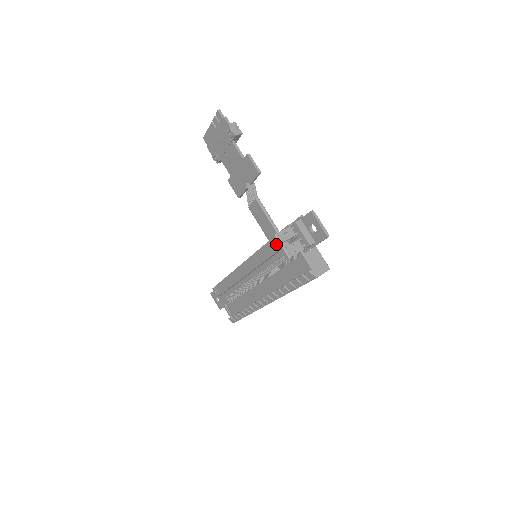
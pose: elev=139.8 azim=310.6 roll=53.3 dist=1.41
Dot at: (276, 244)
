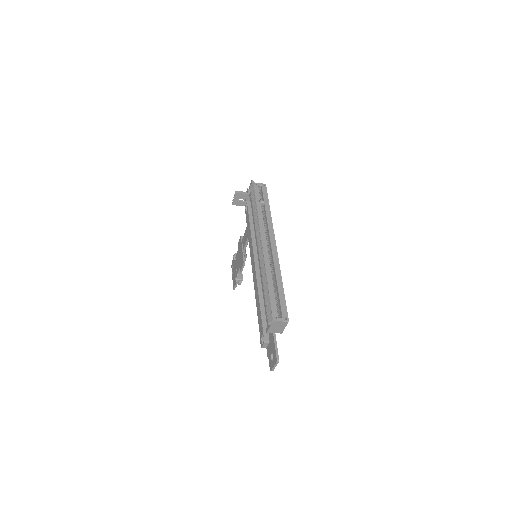
Dot at: (248, 222)
